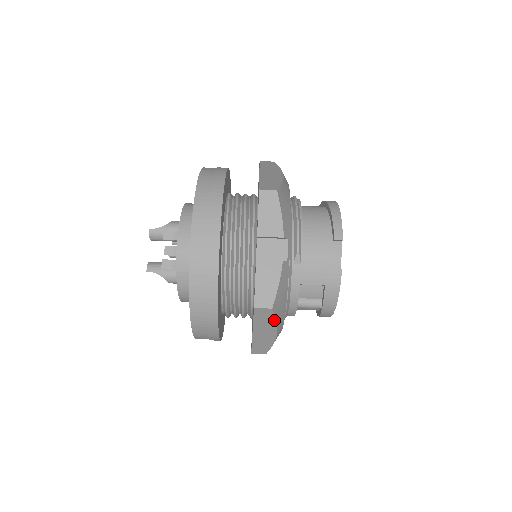
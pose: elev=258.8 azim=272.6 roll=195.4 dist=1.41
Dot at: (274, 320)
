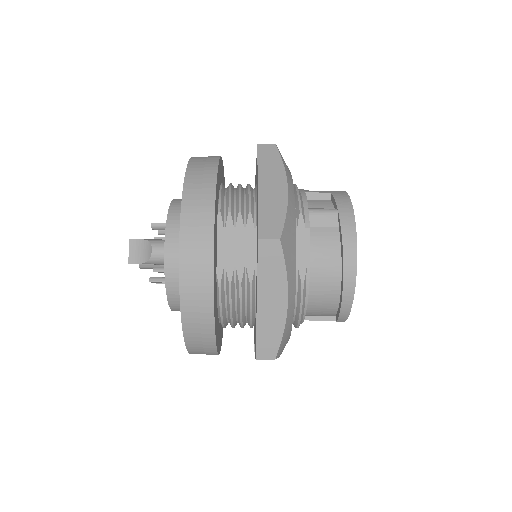
Dot at: occluded
